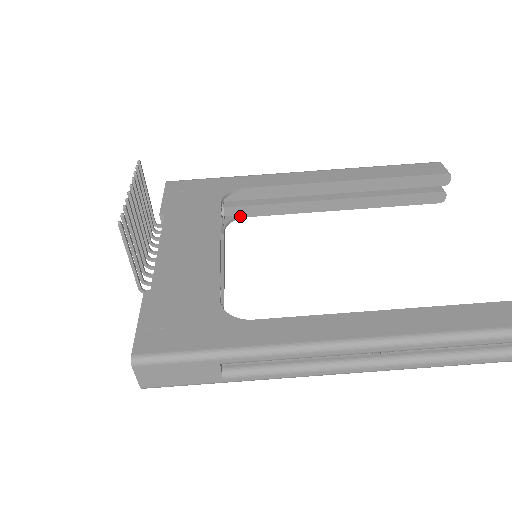
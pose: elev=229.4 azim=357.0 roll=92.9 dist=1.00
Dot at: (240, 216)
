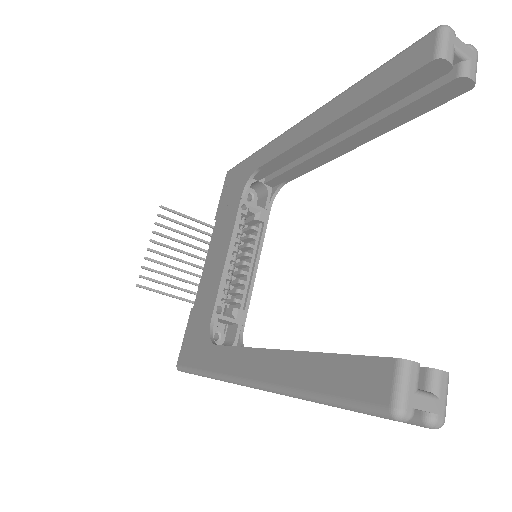
Dot at: (281, 184)
